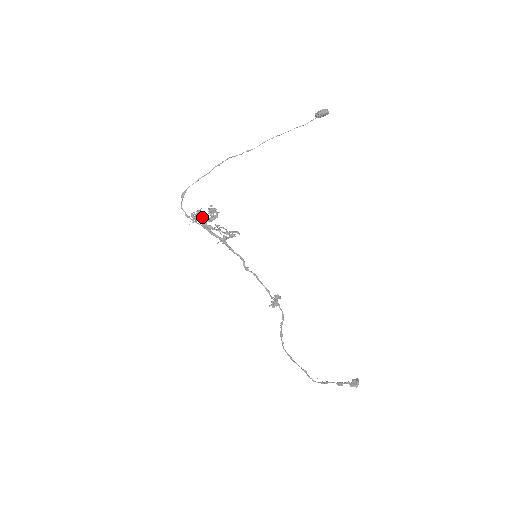
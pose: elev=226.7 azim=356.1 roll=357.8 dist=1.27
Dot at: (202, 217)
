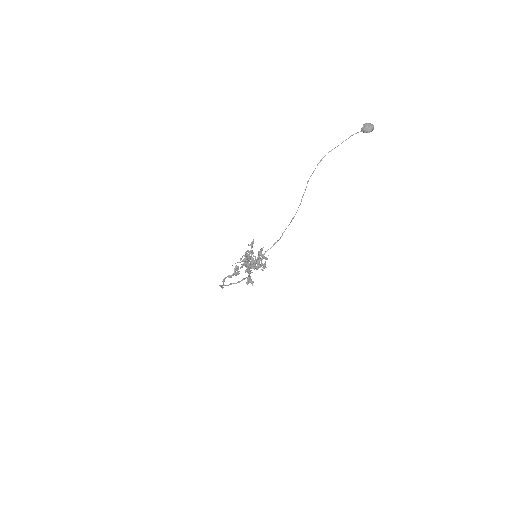
Dot at: (258, 268)
